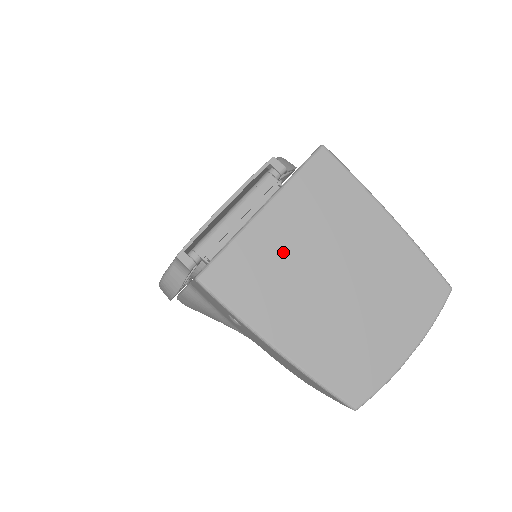
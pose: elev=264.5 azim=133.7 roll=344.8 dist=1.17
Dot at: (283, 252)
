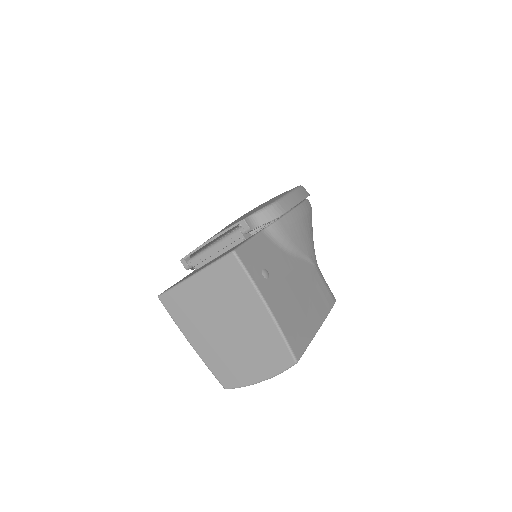
Dot at: (200, 302)
